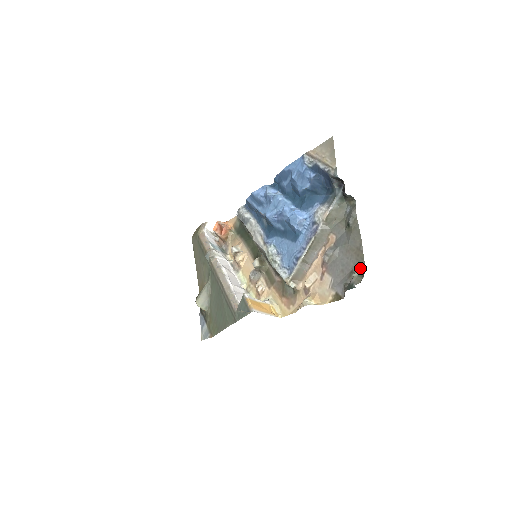
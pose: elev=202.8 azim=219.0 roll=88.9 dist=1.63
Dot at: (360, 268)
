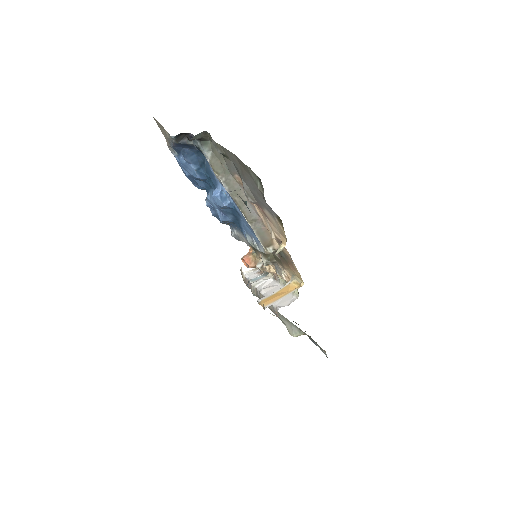
Dot at: (254, 176)
